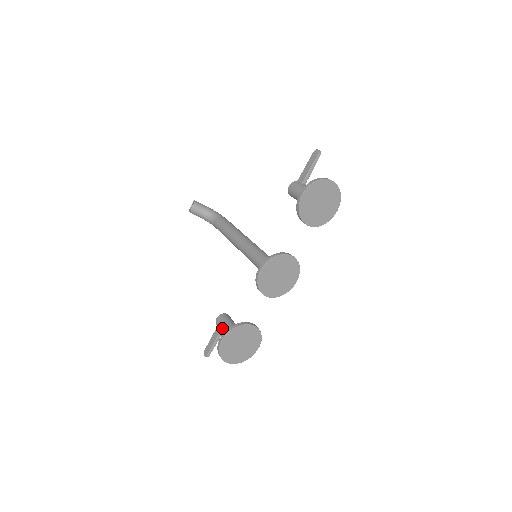
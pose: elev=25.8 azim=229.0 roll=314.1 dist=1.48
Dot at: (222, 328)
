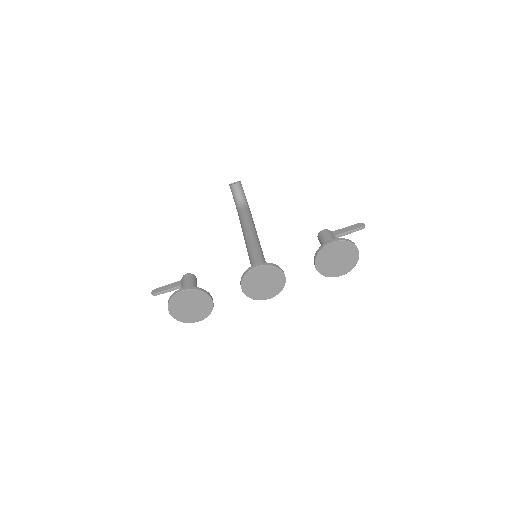
Dot at: (186, 284)
